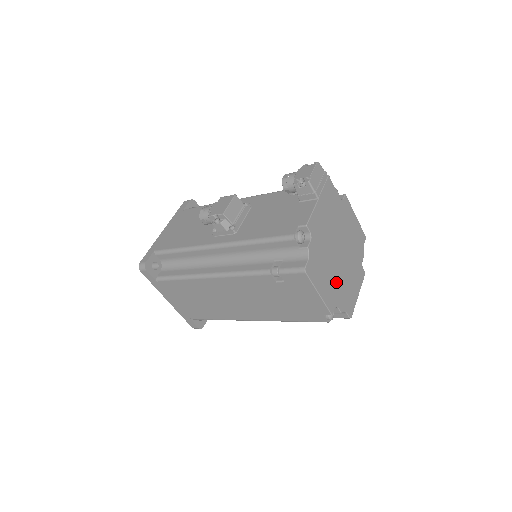
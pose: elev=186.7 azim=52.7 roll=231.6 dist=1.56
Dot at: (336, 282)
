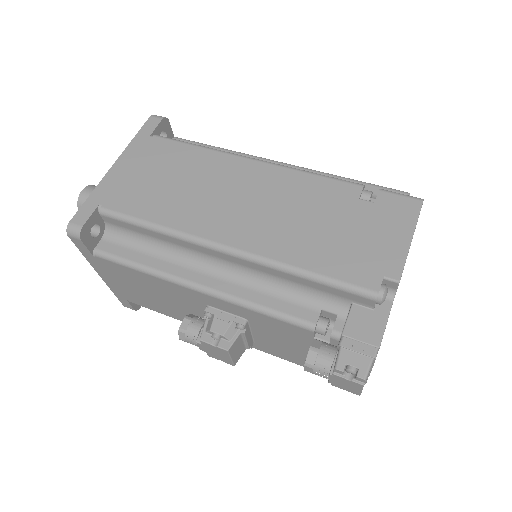
Dot at: occluded
